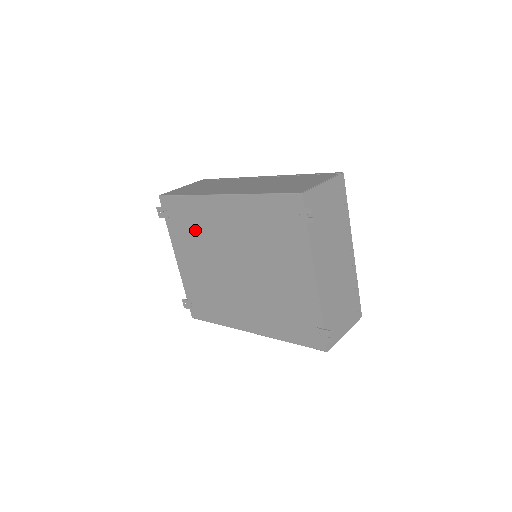
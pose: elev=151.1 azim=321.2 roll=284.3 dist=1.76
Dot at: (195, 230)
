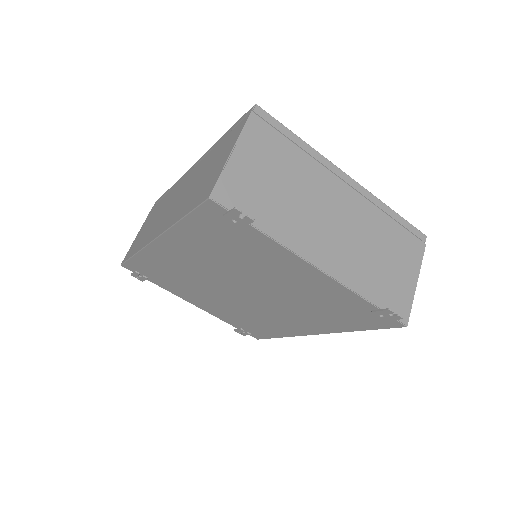
Dot at: (176, 278)
